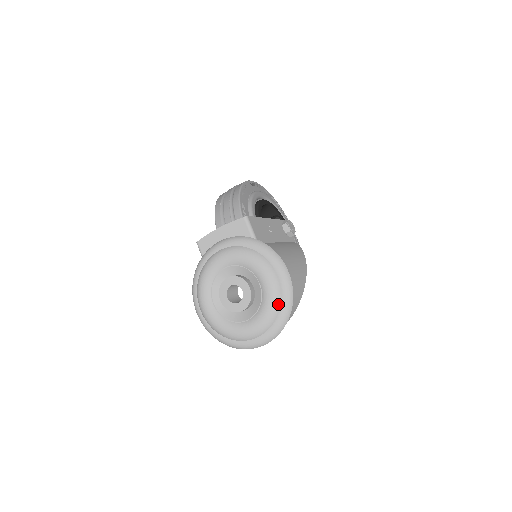
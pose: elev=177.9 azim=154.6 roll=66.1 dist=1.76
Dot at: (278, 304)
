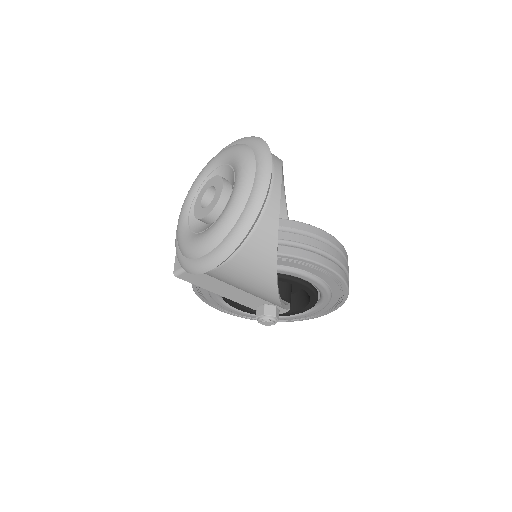
Dot at: (238, 145)
